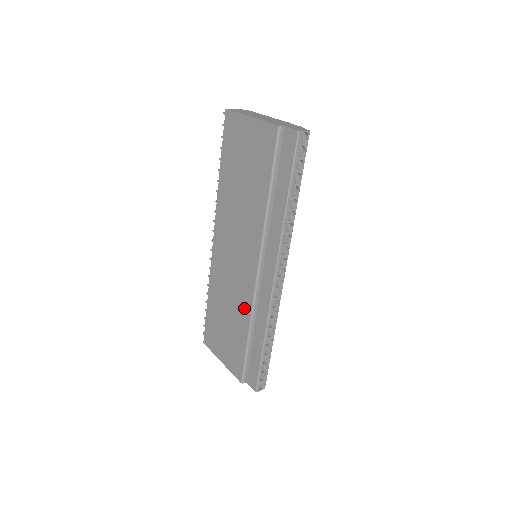
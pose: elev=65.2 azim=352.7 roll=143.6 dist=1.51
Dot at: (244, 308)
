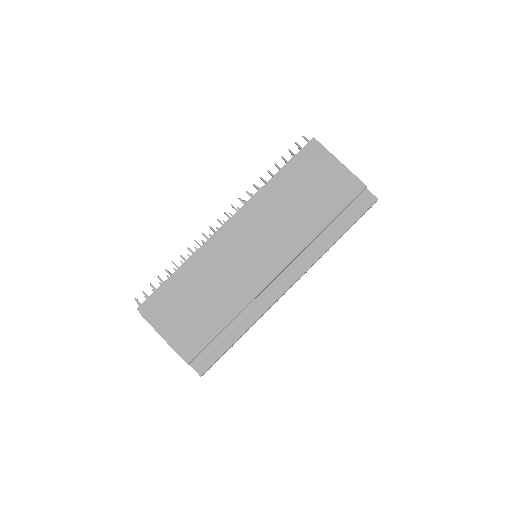
Dot at: (239, 296)
